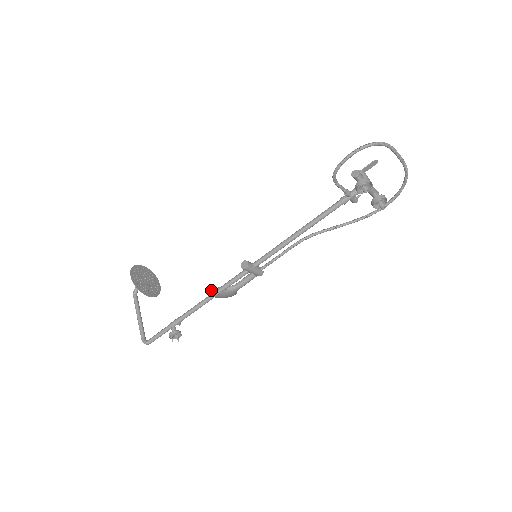
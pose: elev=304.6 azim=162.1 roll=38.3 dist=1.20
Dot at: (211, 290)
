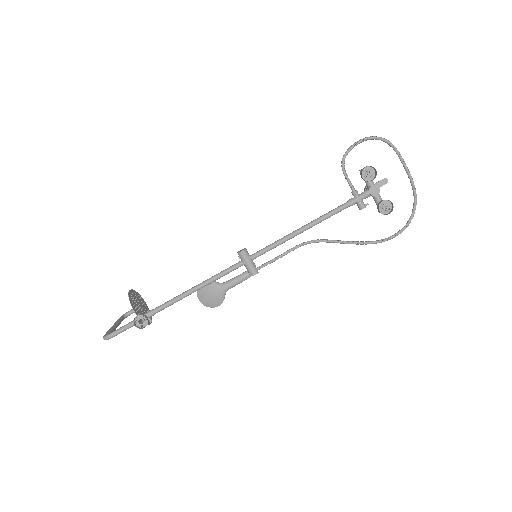
Dot at: occluded
